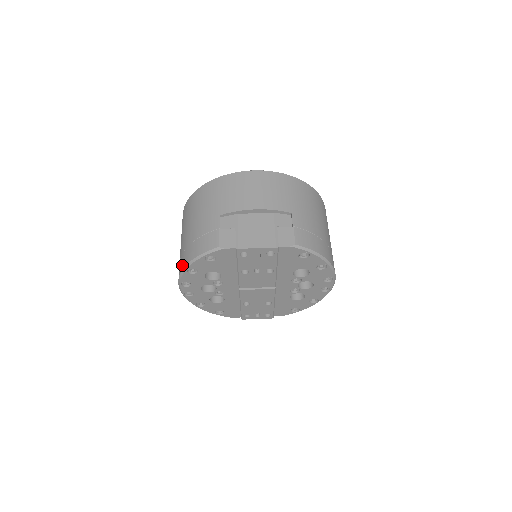
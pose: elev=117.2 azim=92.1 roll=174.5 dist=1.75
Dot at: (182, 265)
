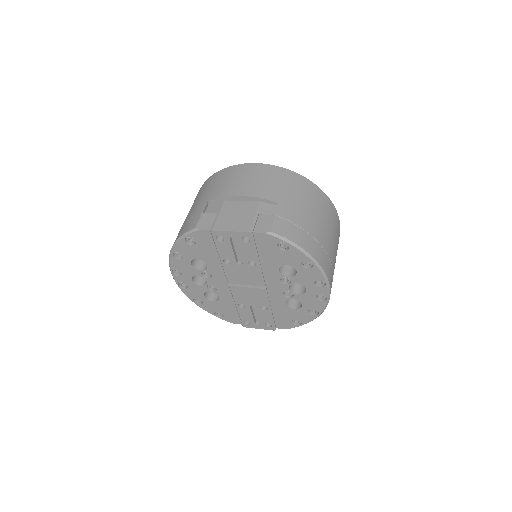
Dot at: occluded
